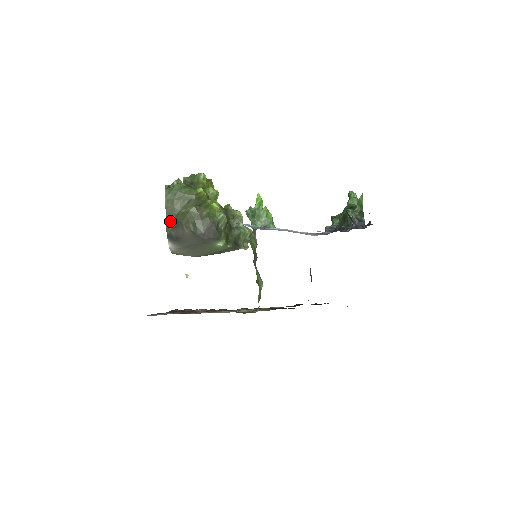
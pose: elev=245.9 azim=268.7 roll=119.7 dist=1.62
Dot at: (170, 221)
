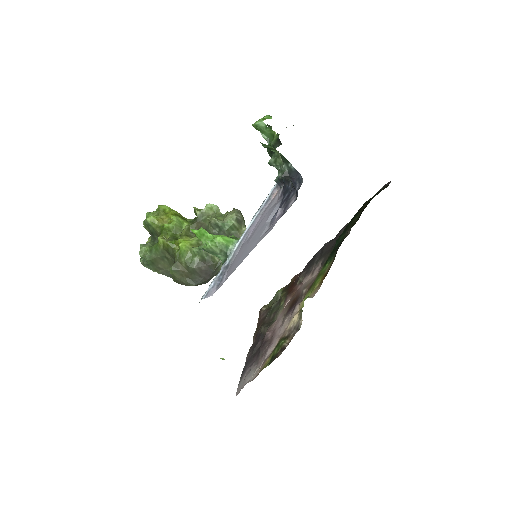
Dot at: occluded
